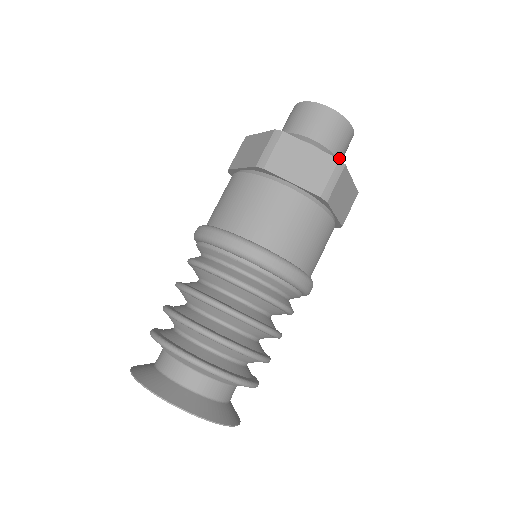
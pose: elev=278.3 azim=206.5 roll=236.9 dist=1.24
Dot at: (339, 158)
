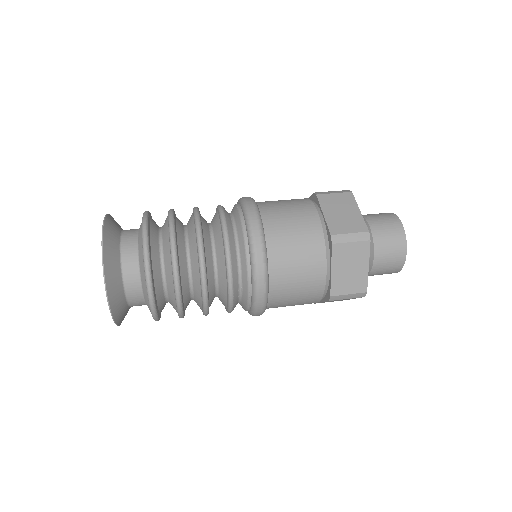
Dot at: (377, 258)
